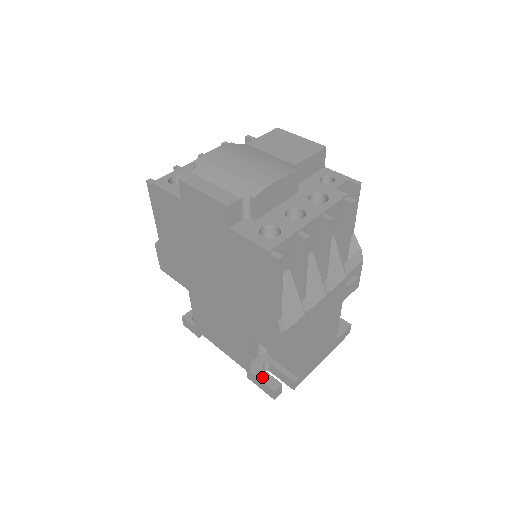
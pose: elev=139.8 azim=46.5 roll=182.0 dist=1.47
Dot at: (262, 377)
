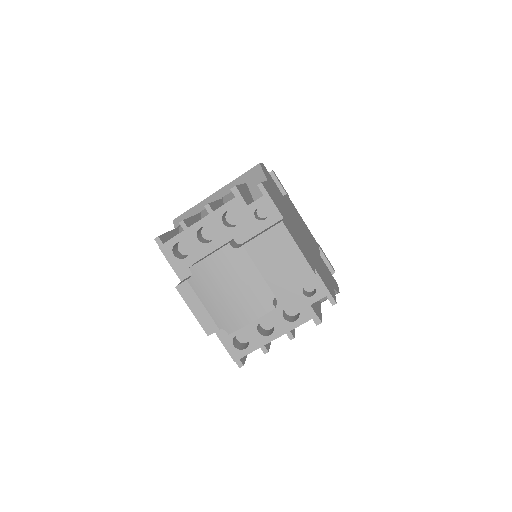
Dot at: occluded
